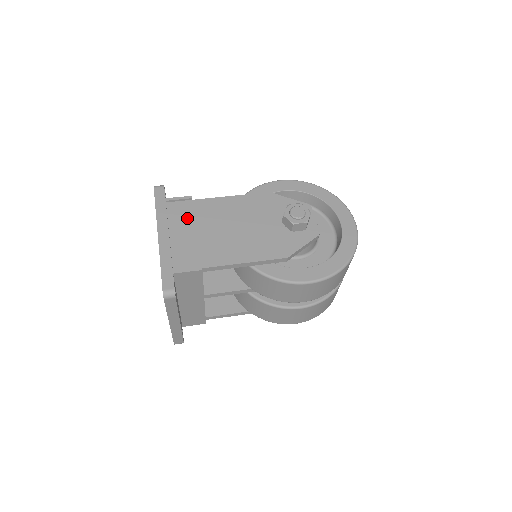
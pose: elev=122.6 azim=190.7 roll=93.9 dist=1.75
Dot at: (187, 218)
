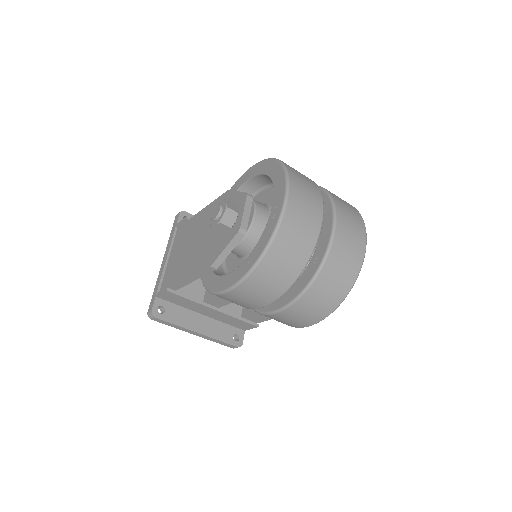
Dot at: (180, 240)
